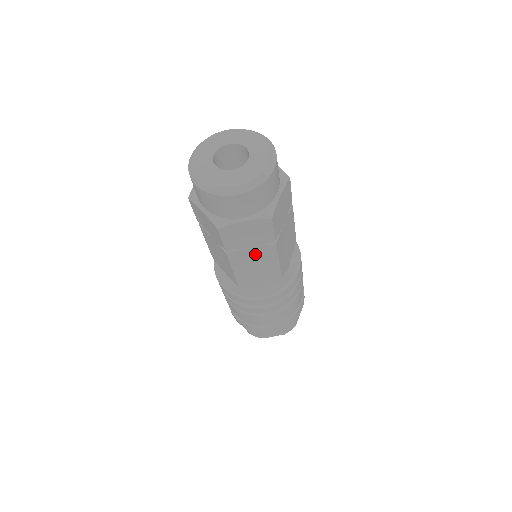
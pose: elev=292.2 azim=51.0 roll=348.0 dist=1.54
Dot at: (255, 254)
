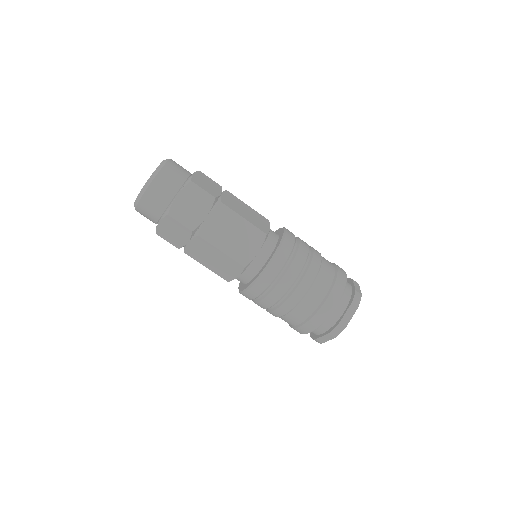
Dot at: (217, 222)
